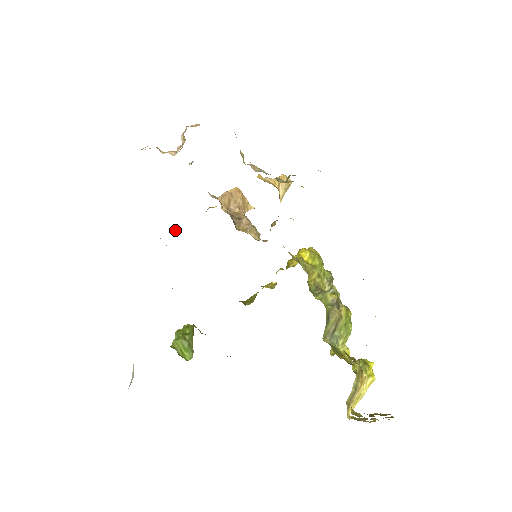
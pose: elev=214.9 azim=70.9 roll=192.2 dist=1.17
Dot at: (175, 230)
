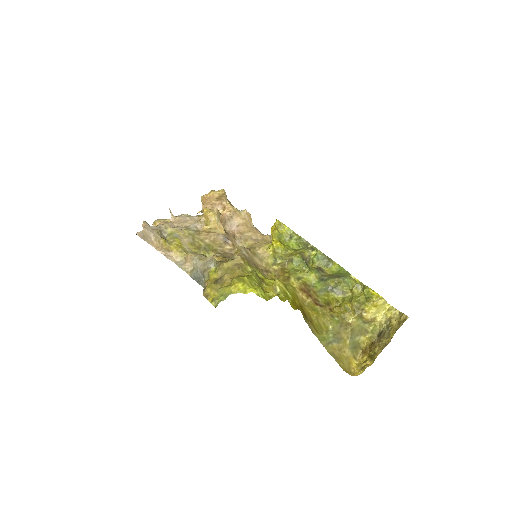
Dot at: occluded
